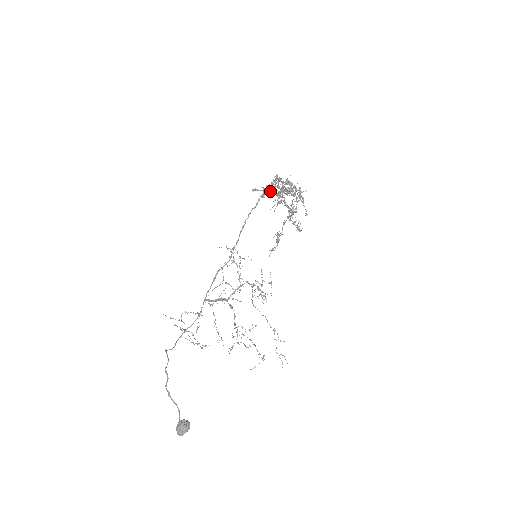
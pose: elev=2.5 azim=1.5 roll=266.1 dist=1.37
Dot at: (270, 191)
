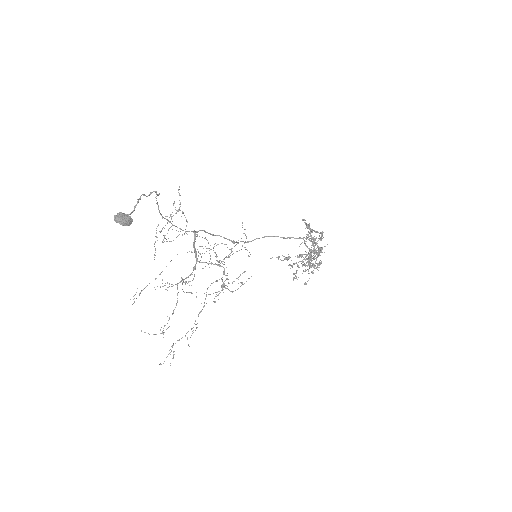
Dot at: (306, 238)
